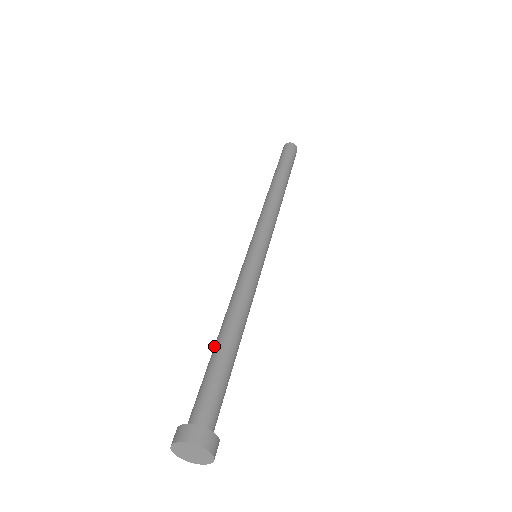
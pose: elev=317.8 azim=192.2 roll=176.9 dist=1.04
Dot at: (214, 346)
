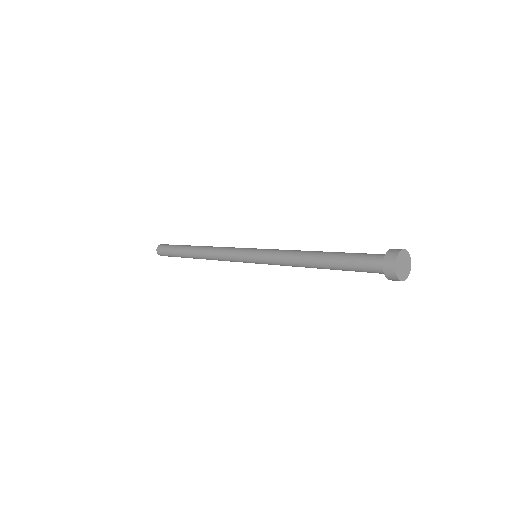
Dot at: (325, 261)
